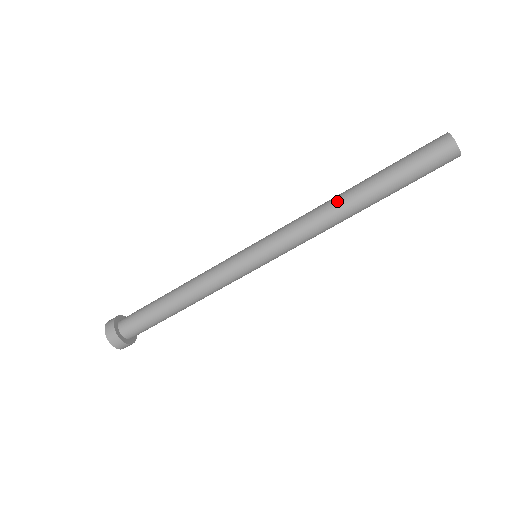
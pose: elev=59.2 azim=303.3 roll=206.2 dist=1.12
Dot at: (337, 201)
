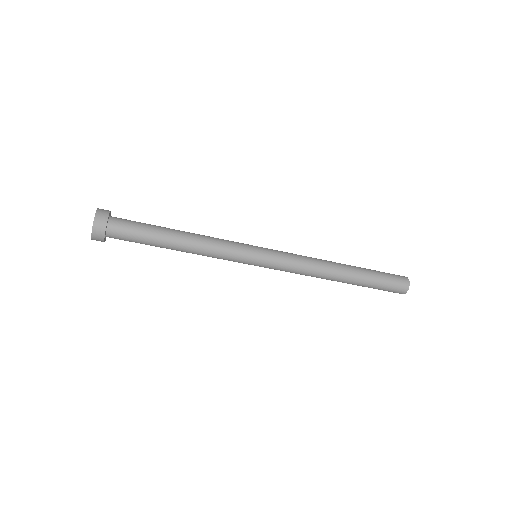
Dot at: (332, 262)
